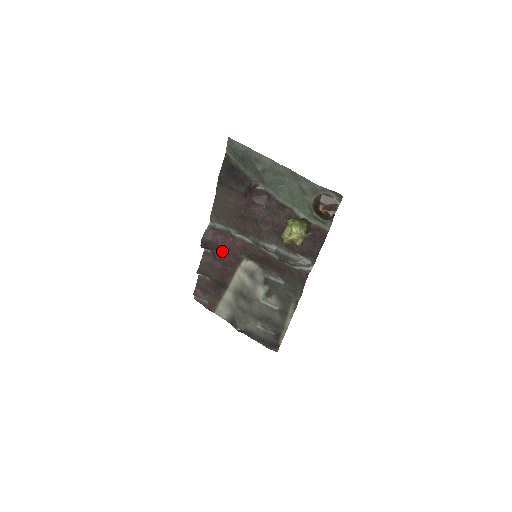
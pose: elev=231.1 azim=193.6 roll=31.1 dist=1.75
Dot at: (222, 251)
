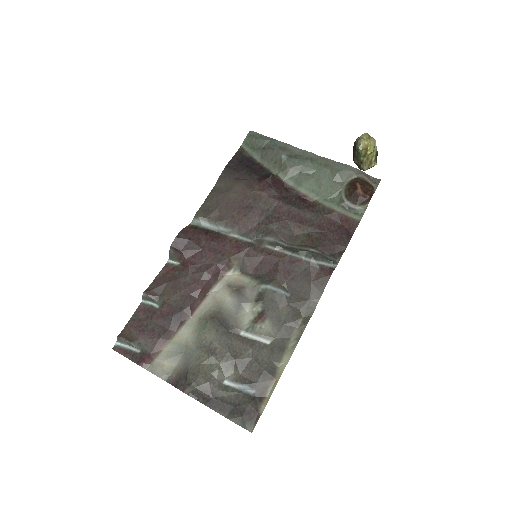
Dot at: (202, 254)
